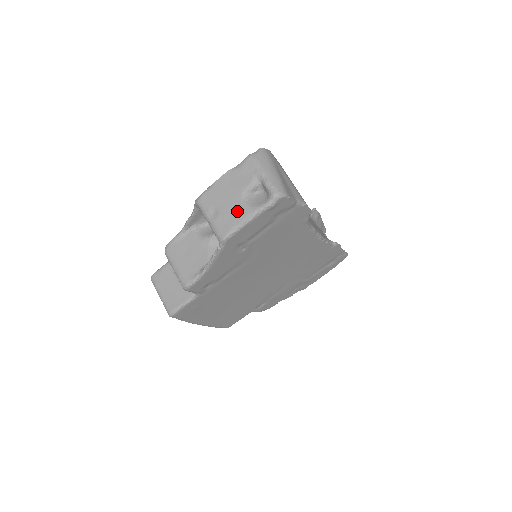
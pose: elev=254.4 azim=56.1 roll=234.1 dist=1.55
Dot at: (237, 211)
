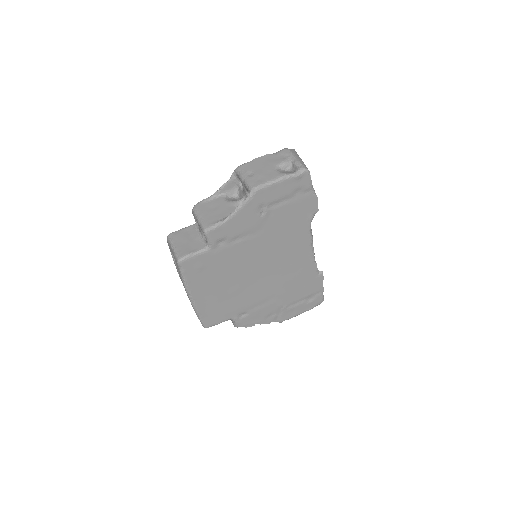
Dot at: (270, 174)
